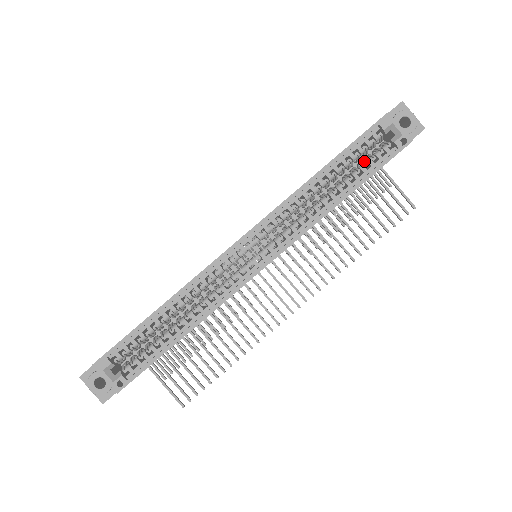
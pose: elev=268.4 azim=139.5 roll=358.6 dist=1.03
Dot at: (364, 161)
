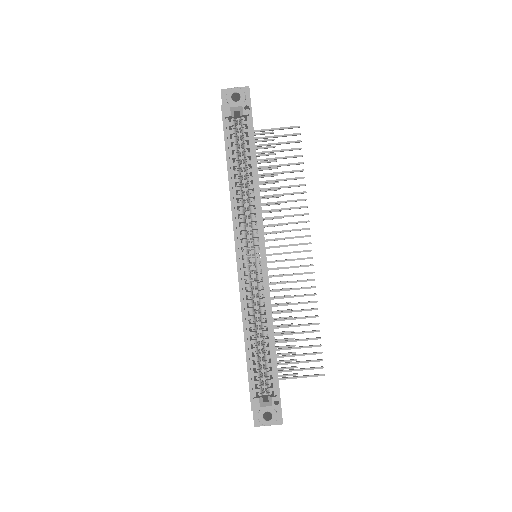
Dot at: (242, 142)
